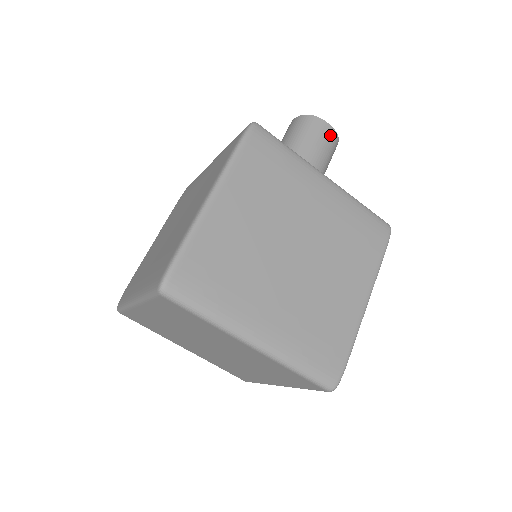
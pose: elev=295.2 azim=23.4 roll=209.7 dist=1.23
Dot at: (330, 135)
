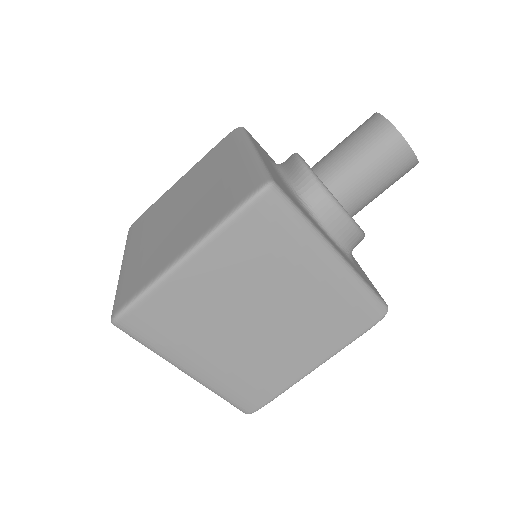
Dot at: (405, 162)
